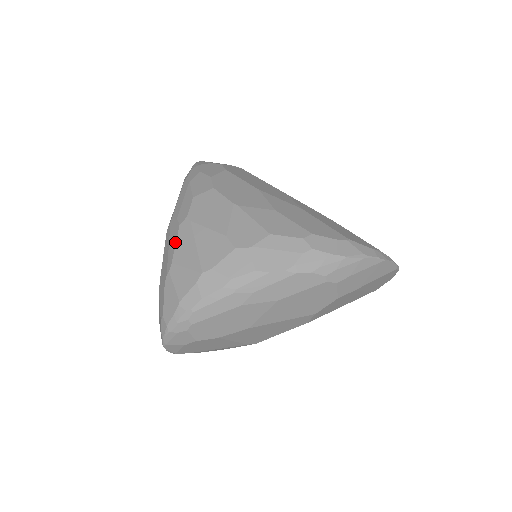
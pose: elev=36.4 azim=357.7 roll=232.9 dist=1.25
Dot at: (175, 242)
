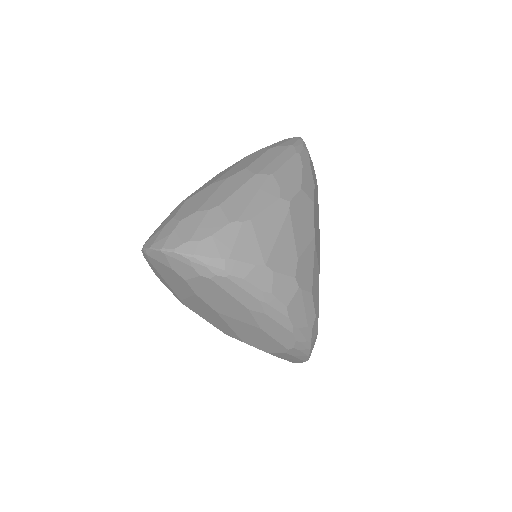
Dot at: (266, 206)
